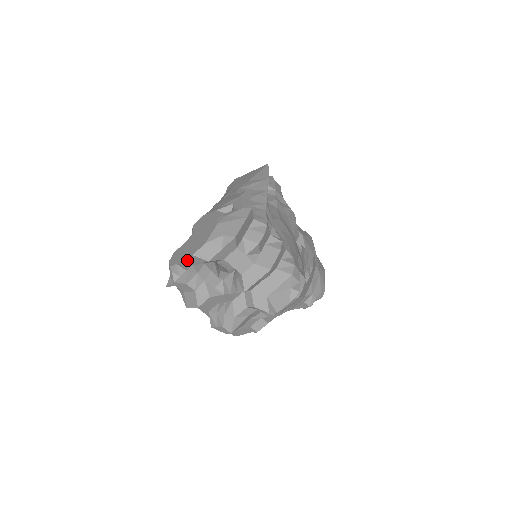
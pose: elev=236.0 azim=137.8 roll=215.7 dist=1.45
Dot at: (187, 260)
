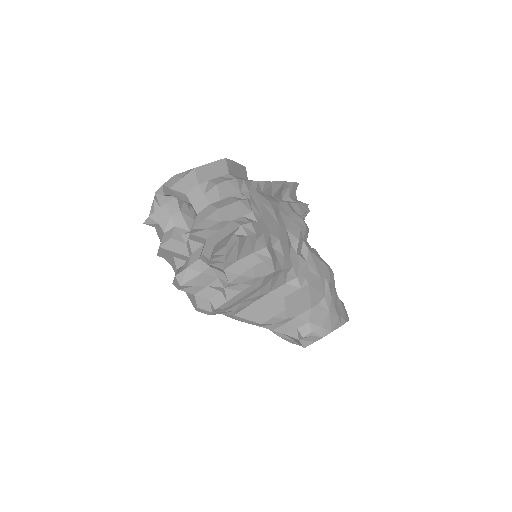
Dot at: (159, 192)
